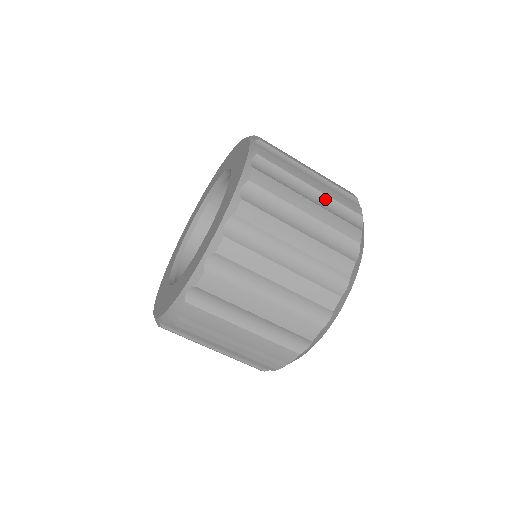
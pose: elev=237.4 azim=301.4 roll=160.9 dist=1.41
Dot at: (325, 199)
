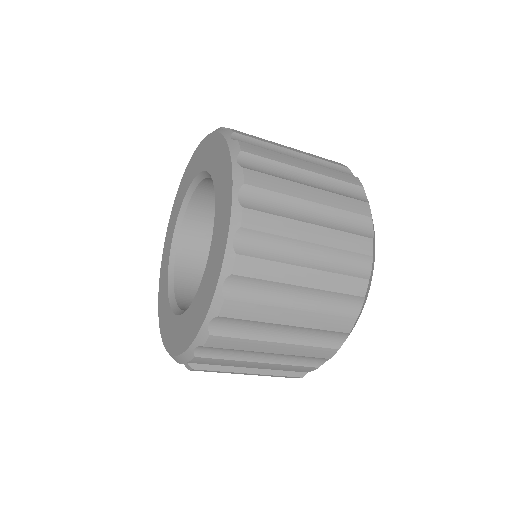
Dot at: (328, 212)
